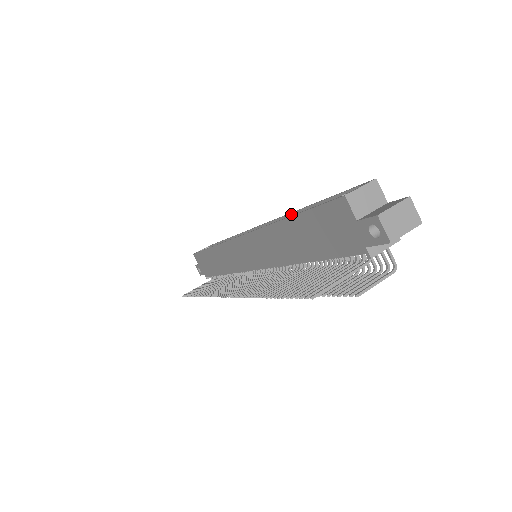
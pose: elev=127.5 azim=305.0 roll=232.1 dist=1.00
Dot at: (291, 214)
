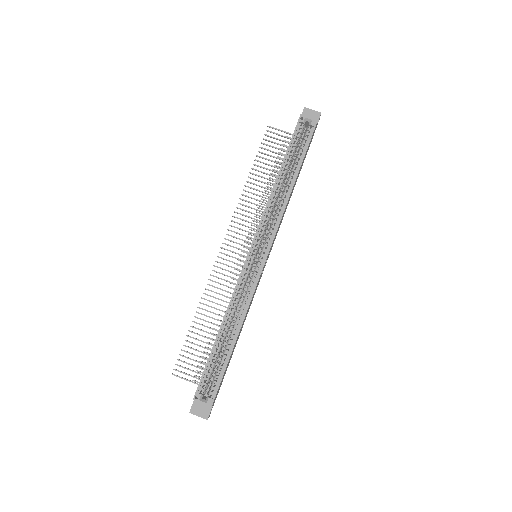
Dot at: (242, 318)
